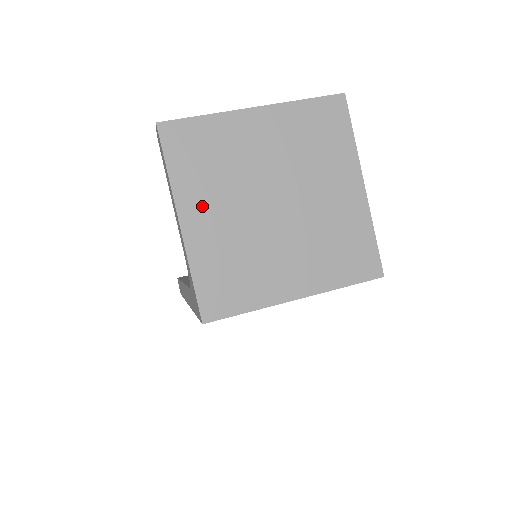
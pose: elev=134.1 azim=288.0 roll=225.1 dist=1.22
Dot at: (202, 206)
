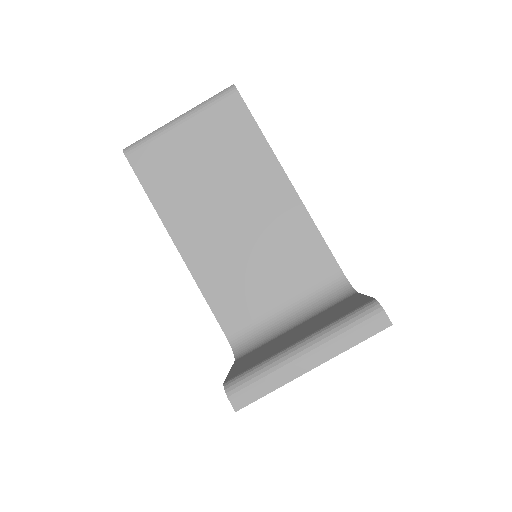
Dot at: occluded
